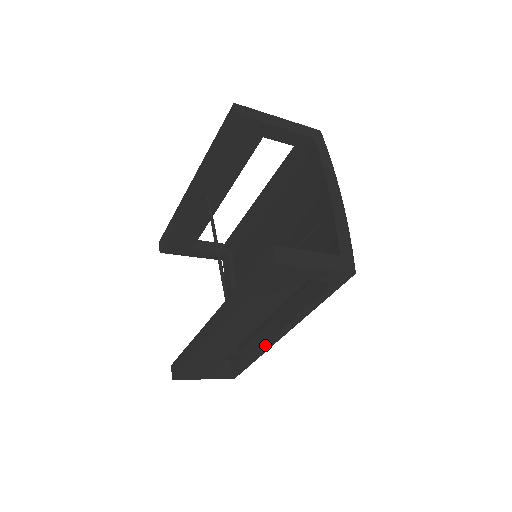
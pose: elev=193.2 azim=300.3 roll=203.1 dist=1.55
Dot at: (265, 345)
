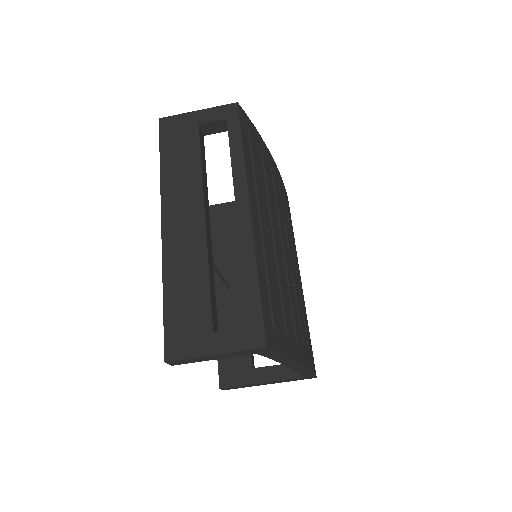
Dot at: (242, 237)
